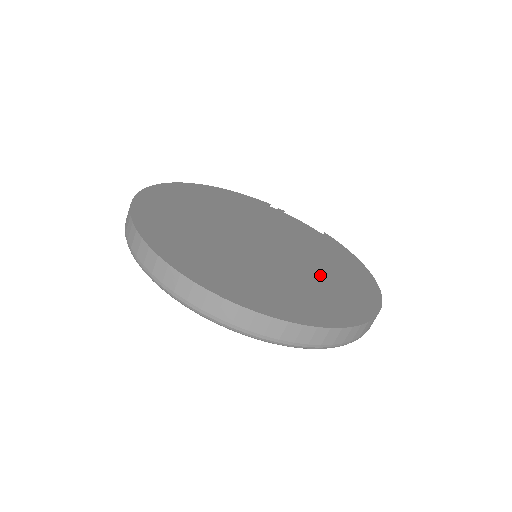
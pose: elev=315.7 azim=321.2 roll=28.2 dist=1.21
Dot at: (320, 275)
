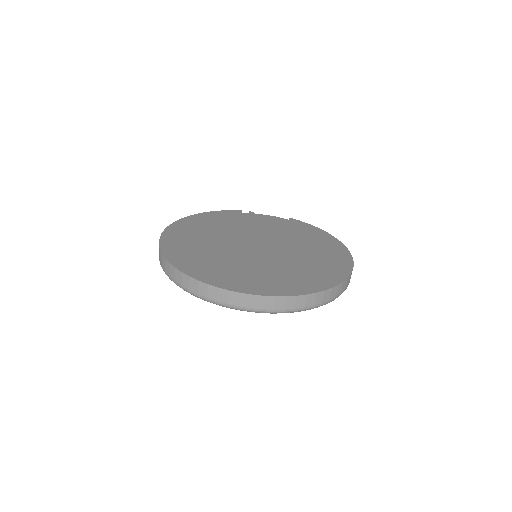
Dot at: (306, 253)
